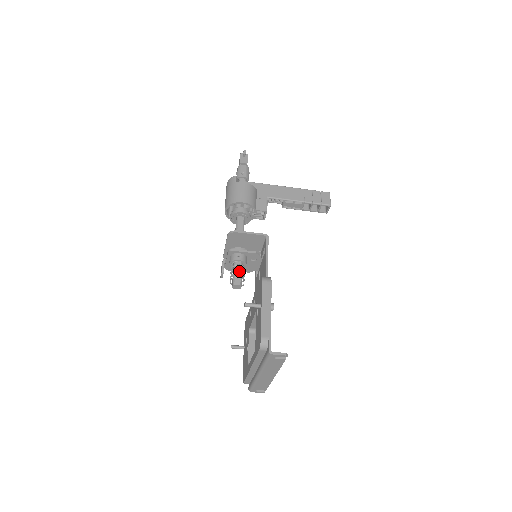
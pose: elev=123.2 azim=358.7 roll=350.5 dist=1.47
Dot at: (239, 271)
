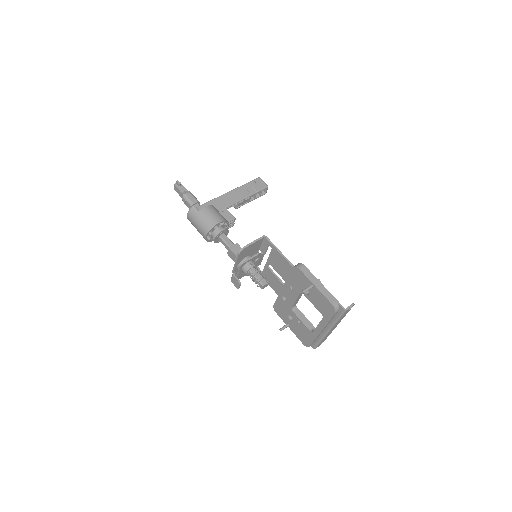
Dot at: (258, 274)
